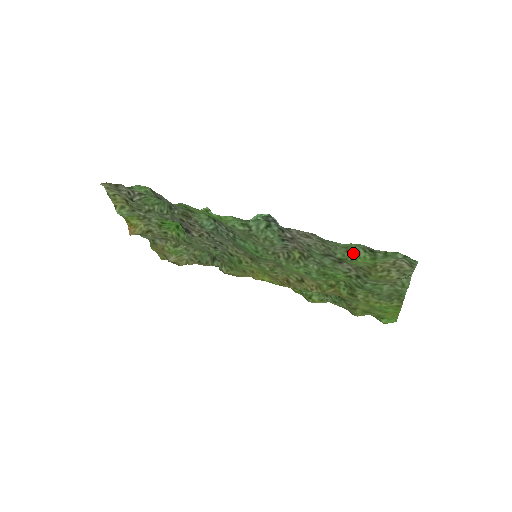
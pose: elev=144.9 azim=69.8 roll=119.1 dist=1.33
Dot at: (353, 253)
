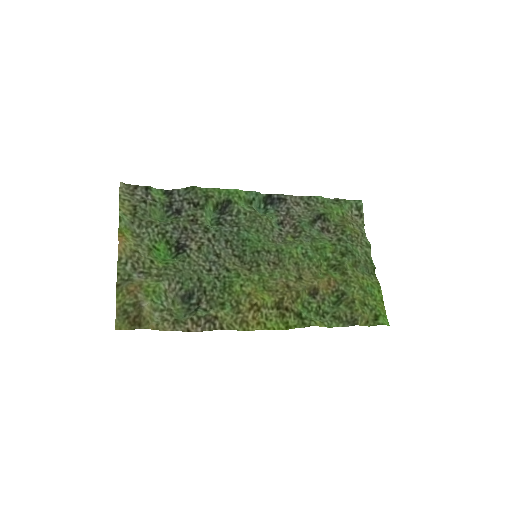
Dot at: (328, 208)
